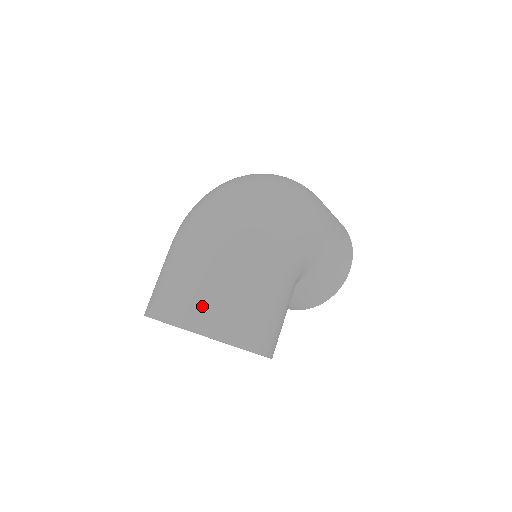
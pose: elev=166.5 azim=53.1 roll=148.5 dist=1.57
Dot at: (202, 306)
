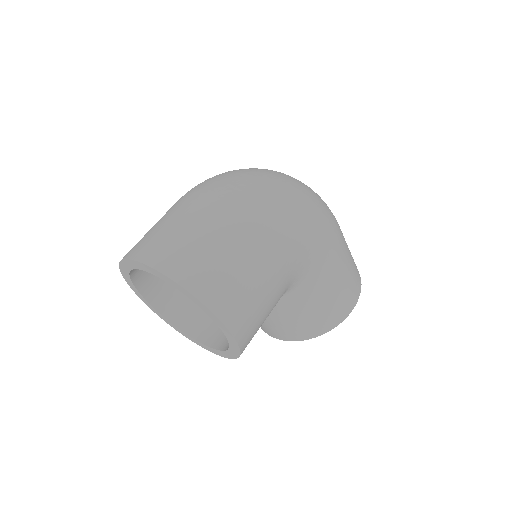
Dot at: (180, 251)
